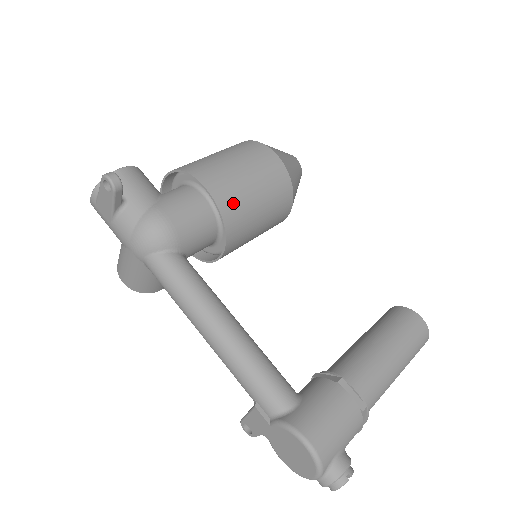
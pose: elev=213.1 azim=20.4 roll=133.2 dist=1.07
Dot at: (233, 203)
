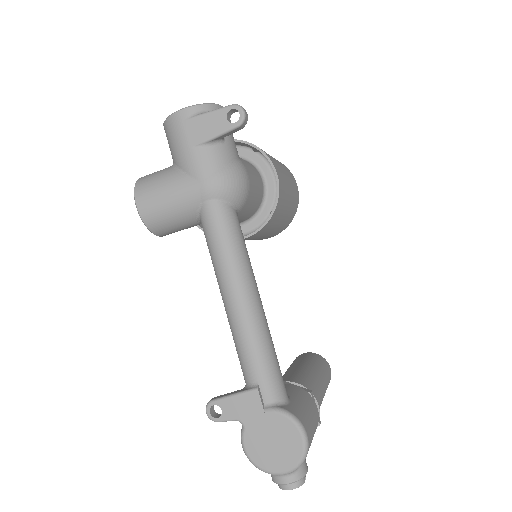
Dot at: (282, 202)
